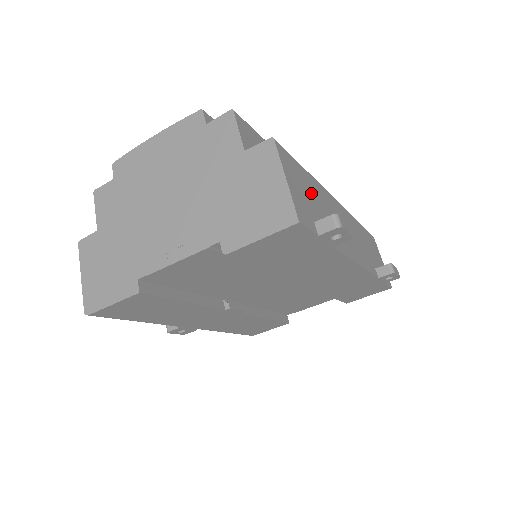
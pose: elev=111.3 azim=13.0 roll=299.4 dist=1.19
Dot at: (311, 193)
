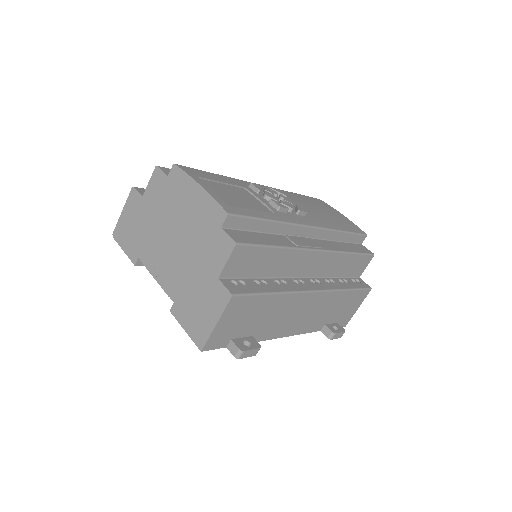
Dot at: (257, 314)
